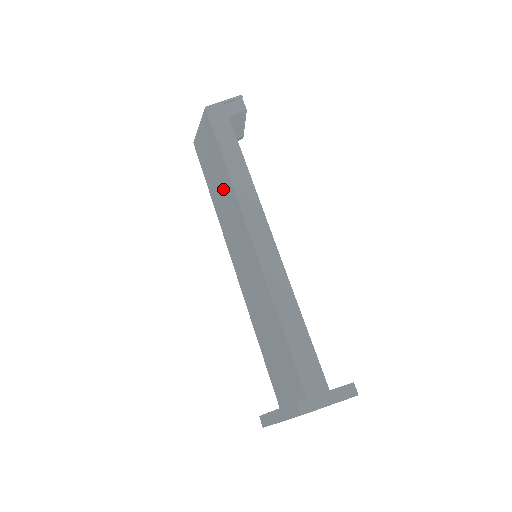
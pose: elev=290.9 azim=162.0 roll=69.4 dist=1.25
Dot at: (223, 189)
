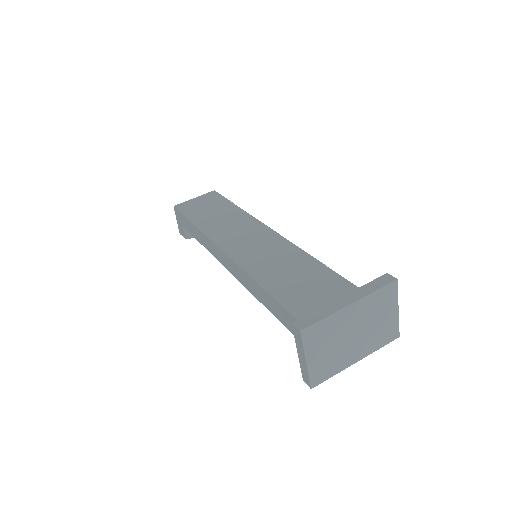
Dot at: (228, 217)
